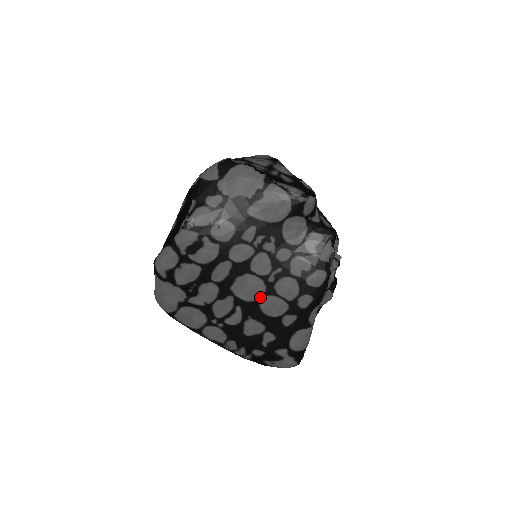
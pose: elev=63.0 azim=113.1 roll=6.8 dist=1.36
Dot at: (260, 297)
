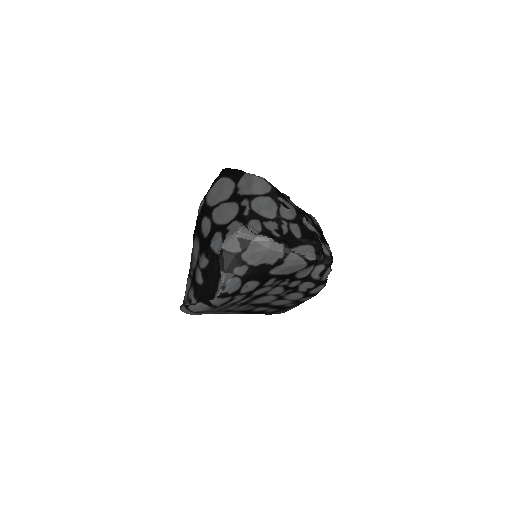
Dot at: (271, 301)
